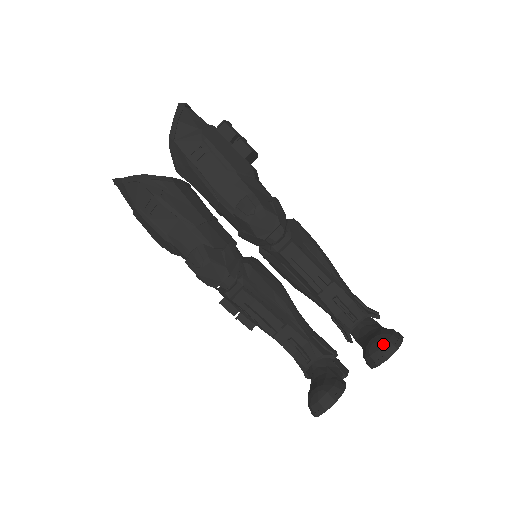
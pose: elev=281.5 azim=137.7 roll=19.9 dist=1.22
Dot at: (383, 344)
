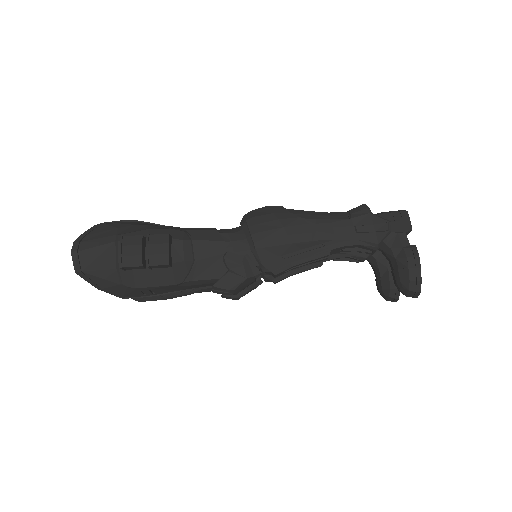
Dot at: (406, 294)
